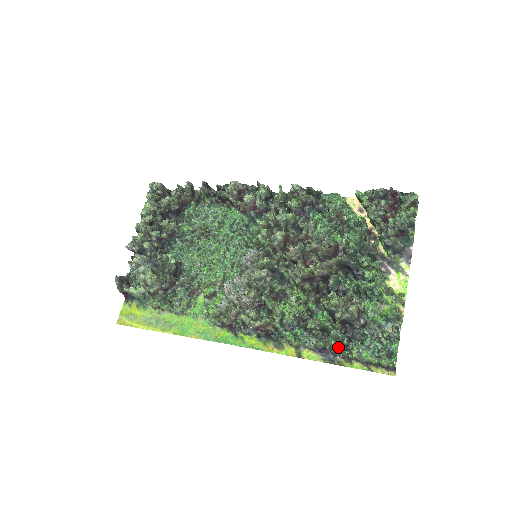
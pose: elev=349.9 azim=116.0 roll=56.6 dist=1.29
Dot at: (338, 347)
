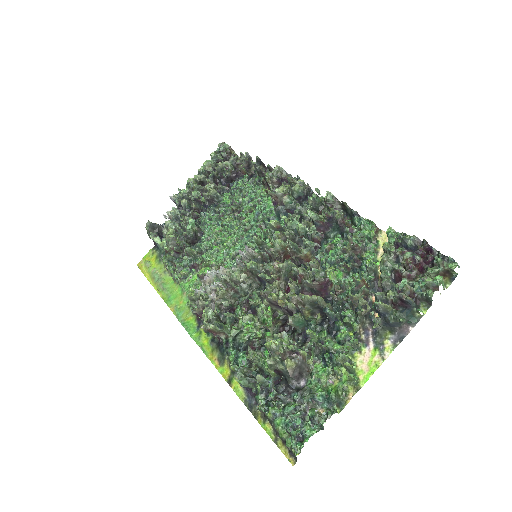
Dot at: (262, 396)
